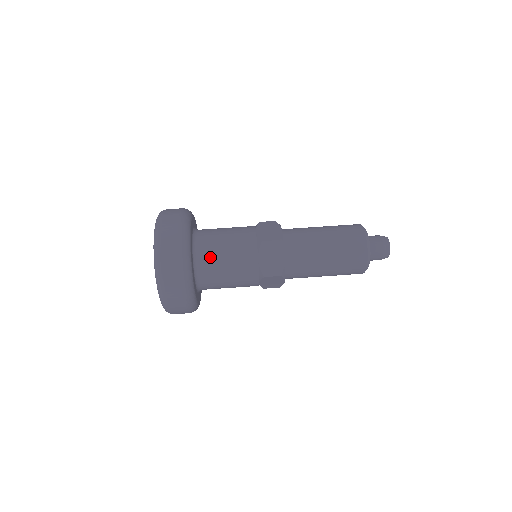
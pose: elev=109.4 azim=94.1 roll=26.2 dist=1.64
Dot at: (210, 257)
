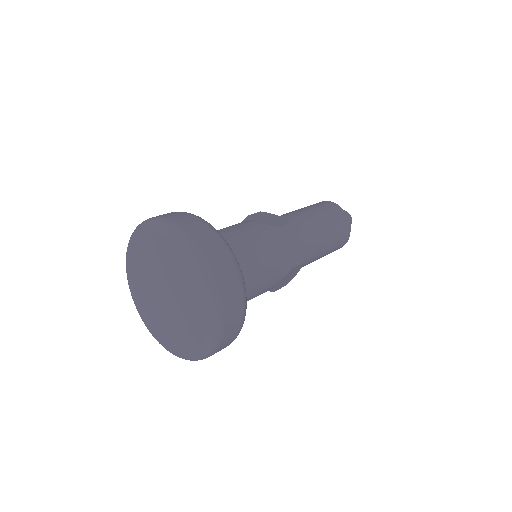
Dot at: (239, 259)
